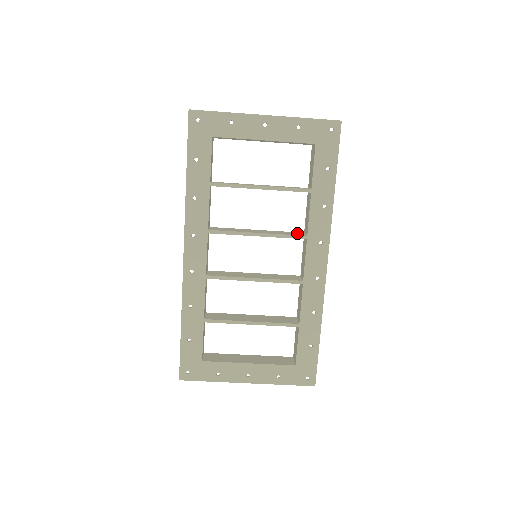
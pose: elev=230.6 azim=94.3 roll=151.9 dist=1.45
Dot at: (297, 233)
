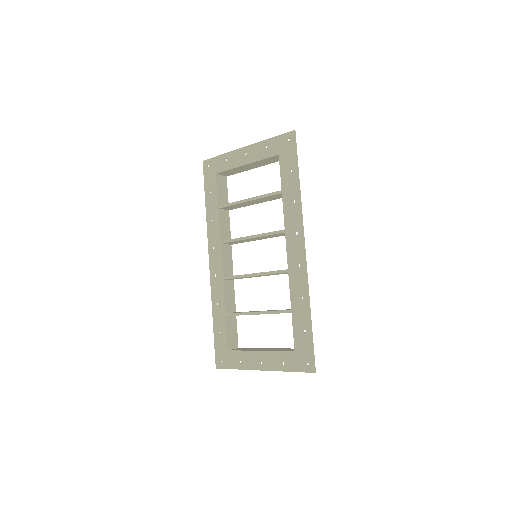
Dot at: occluded
